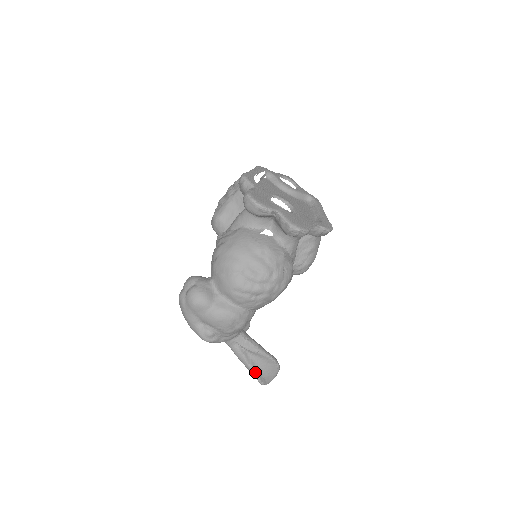
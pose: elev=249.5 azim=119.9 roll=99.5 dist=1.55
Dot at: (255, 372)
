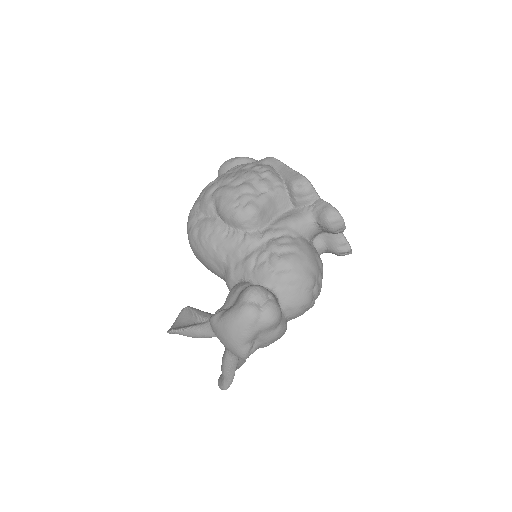
Dot at: occluded
